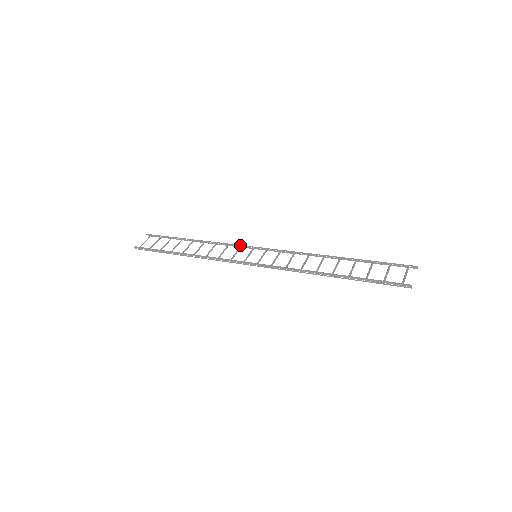
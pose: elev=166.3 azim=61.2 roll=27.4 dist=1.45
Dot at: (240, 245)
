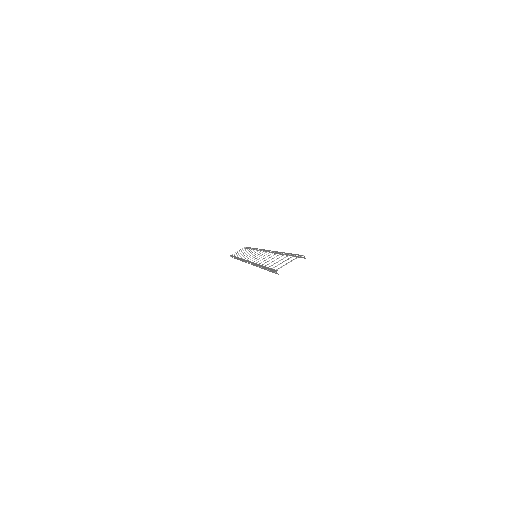
Dot at: (260, 249)
